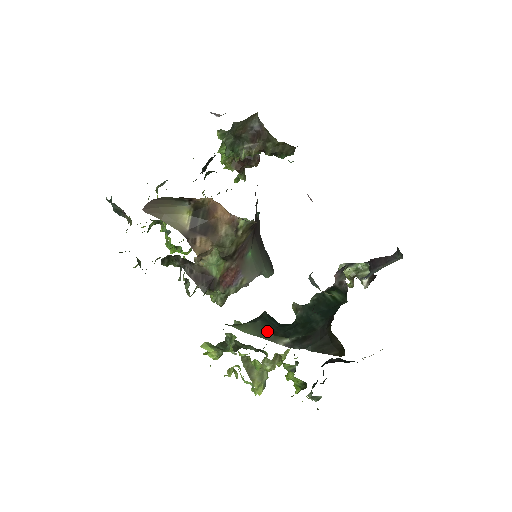
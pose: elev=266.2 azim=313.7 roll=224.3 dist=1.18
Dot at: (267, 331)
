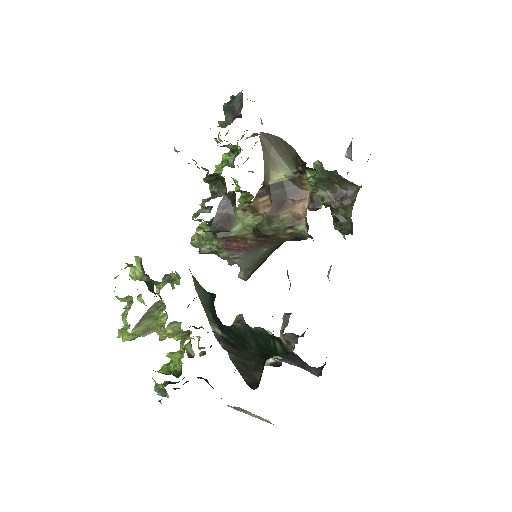
Dot at: (210, 308)
